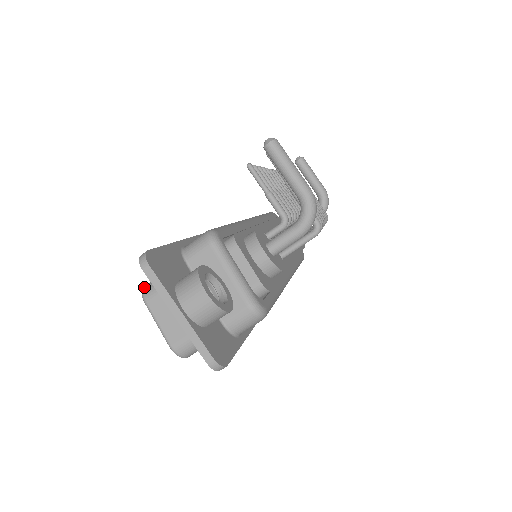
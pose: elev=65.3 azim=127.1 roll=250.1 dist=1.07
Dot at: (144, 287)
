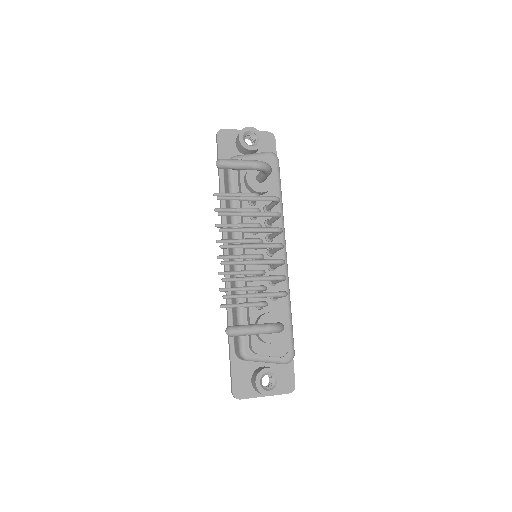
Dot at: occluded
